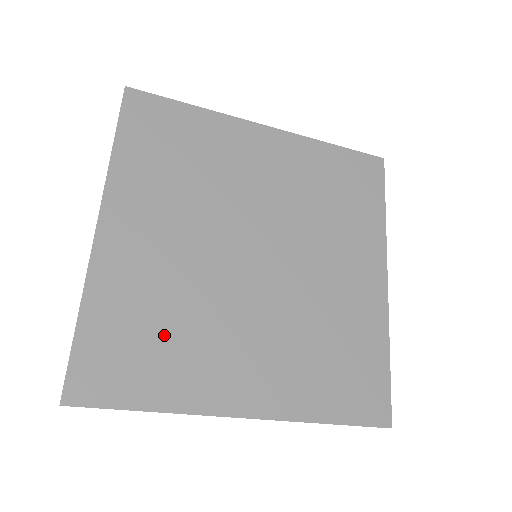
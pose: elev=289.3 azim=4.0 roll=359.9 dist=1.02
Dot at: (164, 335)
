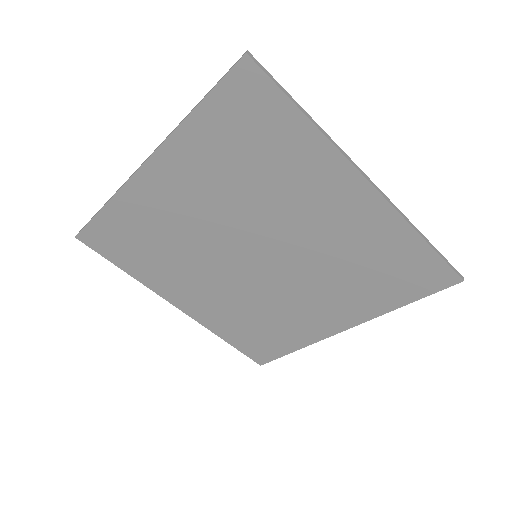
Dot at: (264, 325)
